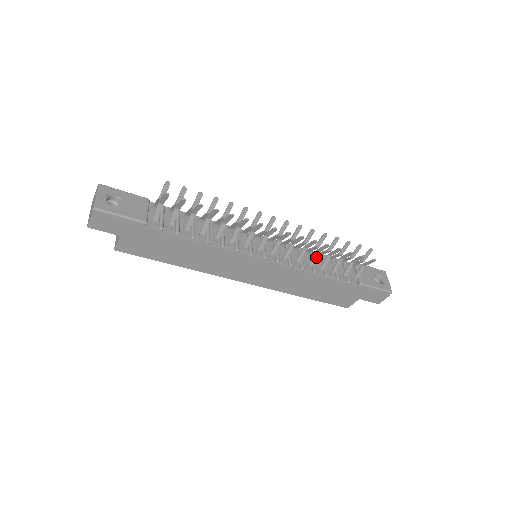
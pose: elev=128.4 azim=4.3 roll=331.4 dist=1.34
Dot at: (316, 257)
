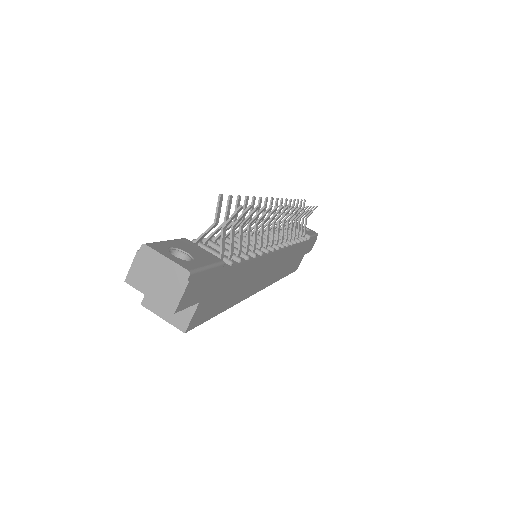
Dot at: (292, 227)
